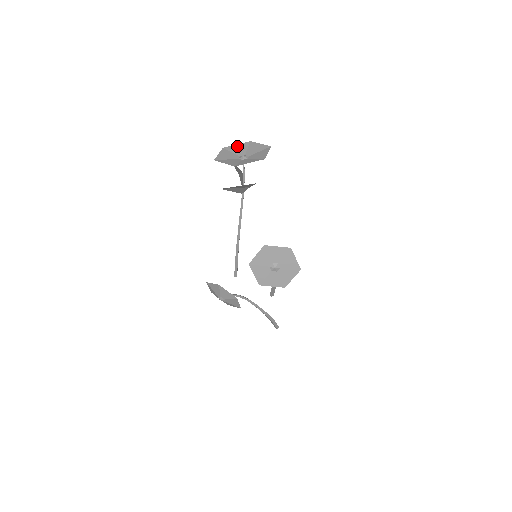
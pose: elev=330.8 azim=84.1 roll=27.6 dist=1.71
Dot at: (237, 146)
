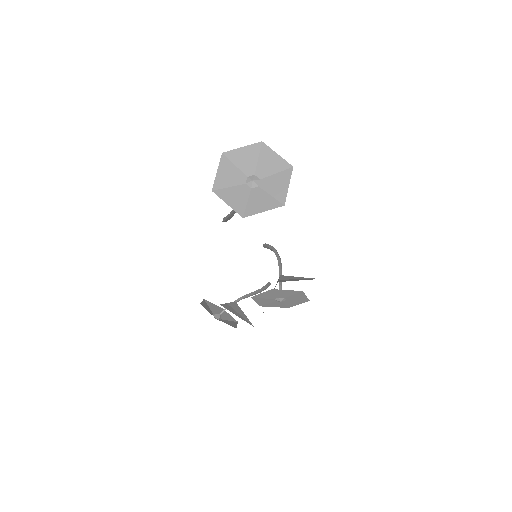
Dot at: (243, 152)
